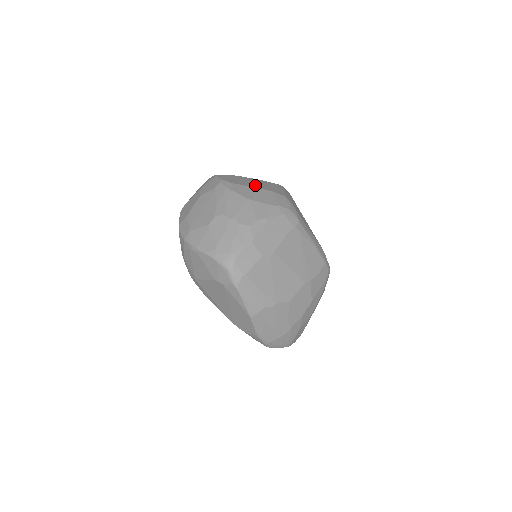
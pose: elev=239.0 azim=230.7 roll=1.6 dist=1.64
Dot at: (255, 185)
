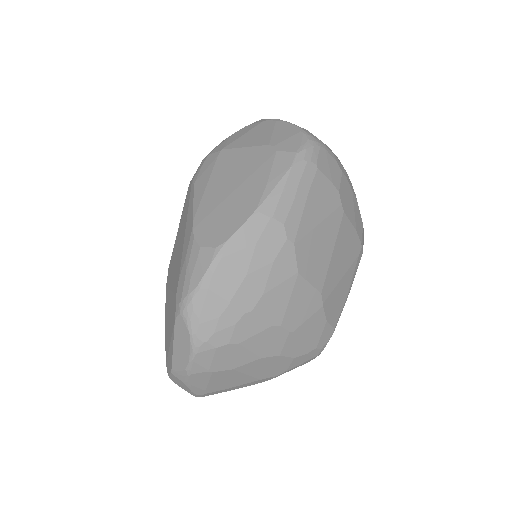
Dot at: occluded
